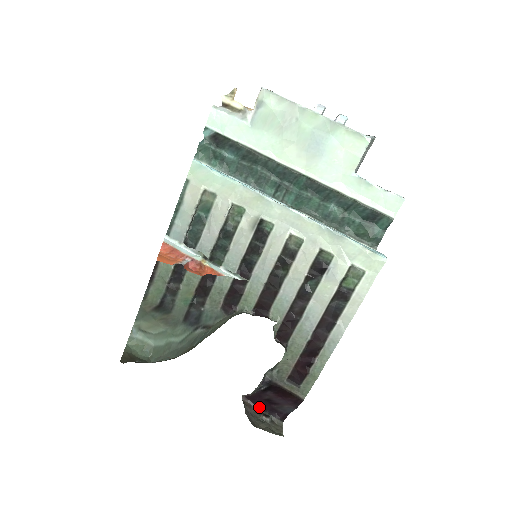
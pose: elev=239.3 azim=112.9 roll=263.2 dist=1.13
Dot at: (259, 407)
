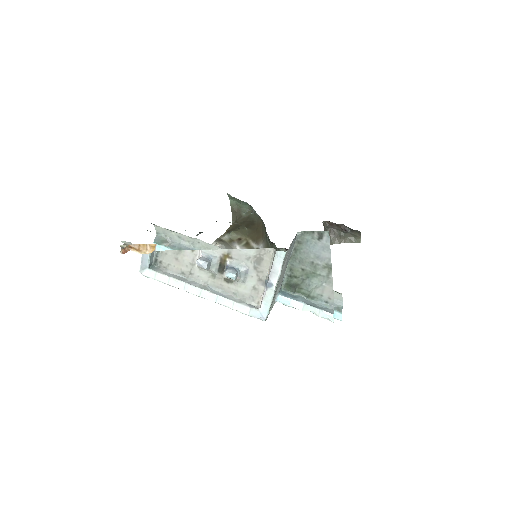
Dot at: (339, 224)
